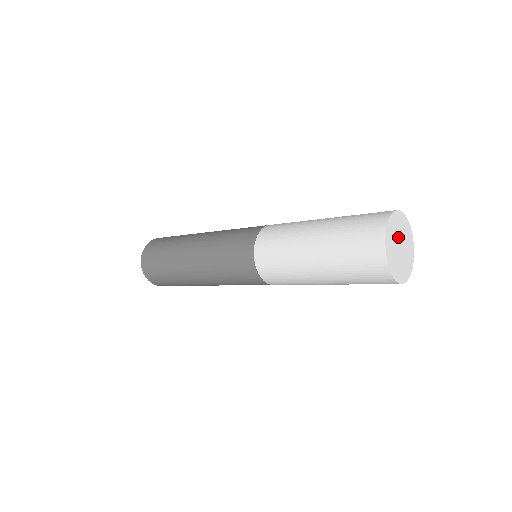
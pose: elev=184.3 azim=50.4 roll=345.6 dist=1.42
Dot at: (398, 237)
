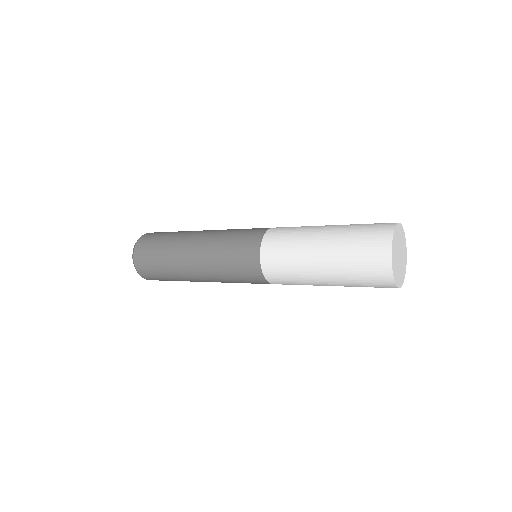
Dot at: (400, 247)
